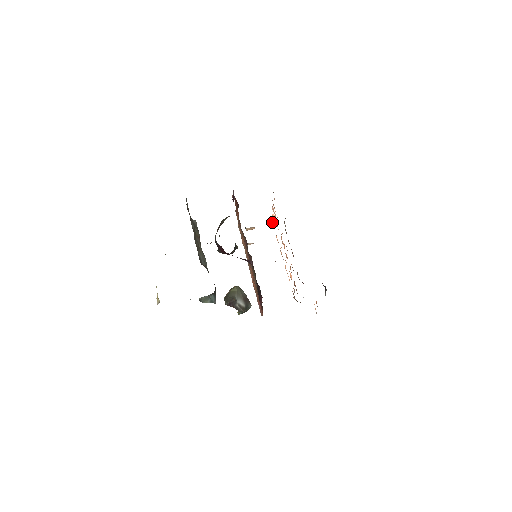
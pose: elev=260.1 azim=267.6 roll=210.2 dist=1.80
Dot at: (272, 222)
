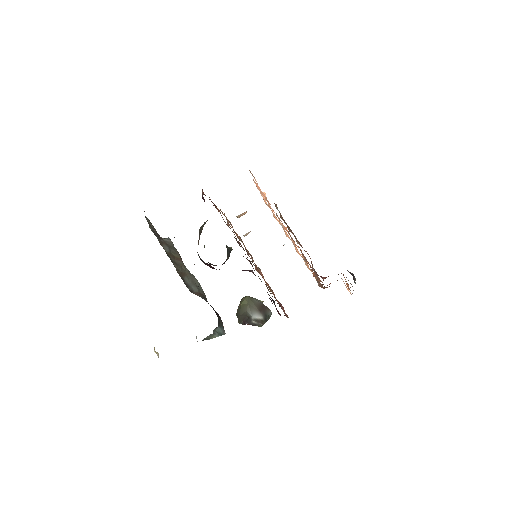
Dot at: (264, 200)
